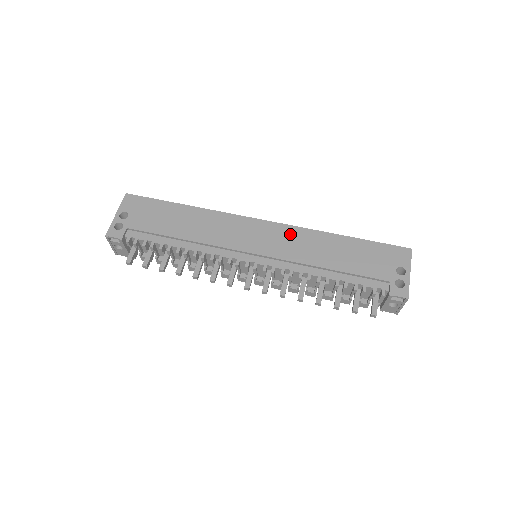
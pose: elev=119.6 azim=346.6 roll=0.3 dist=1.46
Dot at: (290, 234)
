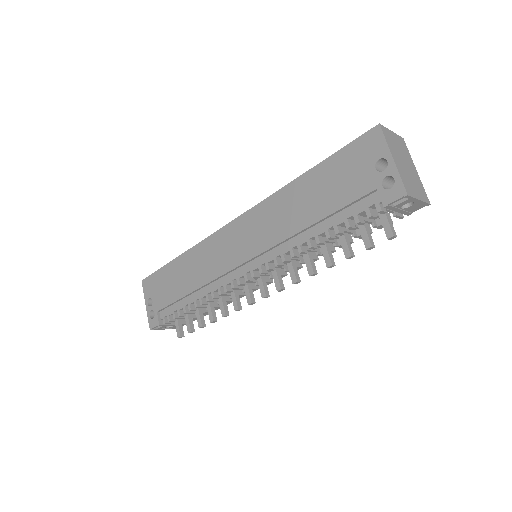
Dot at: (259, 216)
